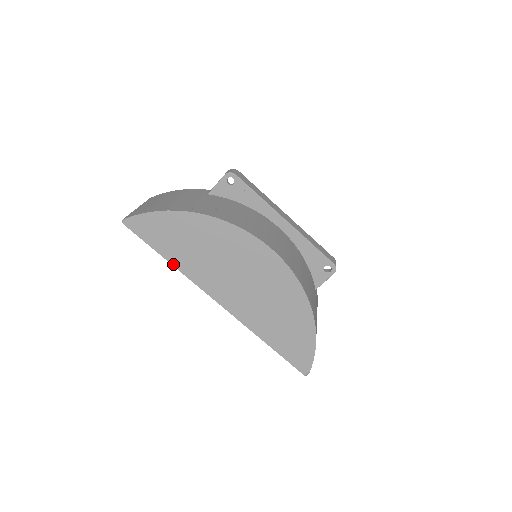
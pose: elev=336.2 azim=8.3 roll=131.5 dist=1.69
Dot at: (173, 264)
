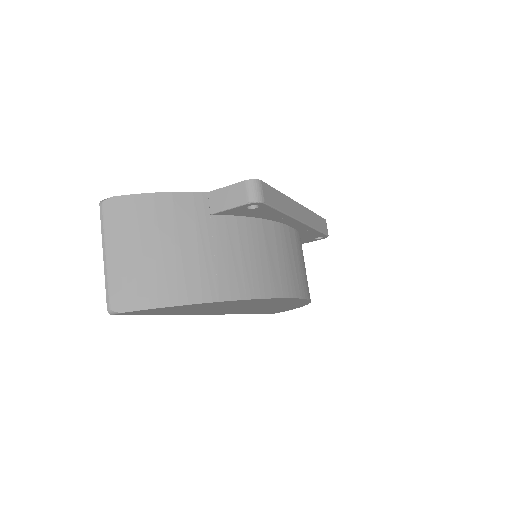
Dot at: (173, 314)
